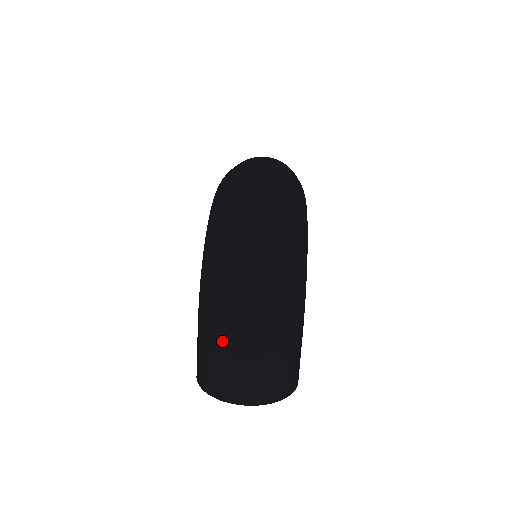
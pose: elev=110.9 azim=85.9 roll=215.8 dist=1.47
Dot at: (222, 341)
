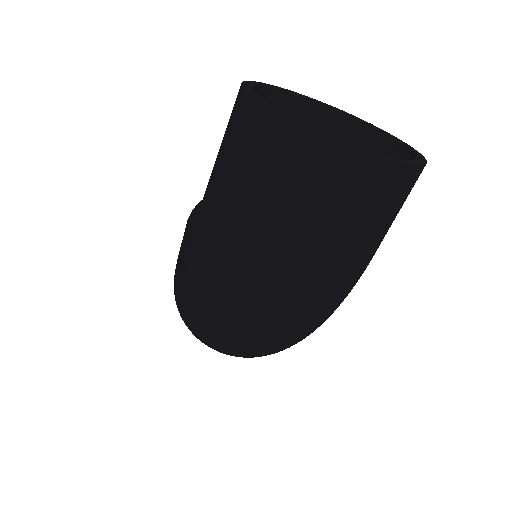
Dot at: occluded
